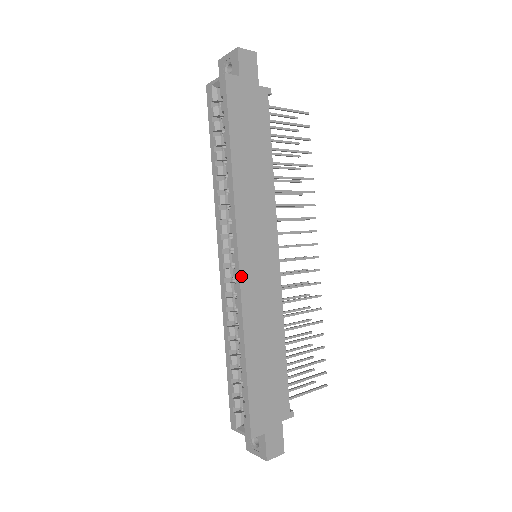
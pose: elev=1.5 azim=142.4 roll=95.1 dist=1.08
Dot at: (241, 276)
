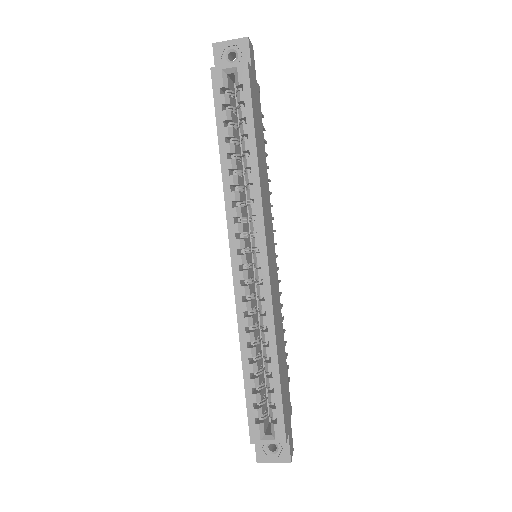
Dot at: (270, 276)
